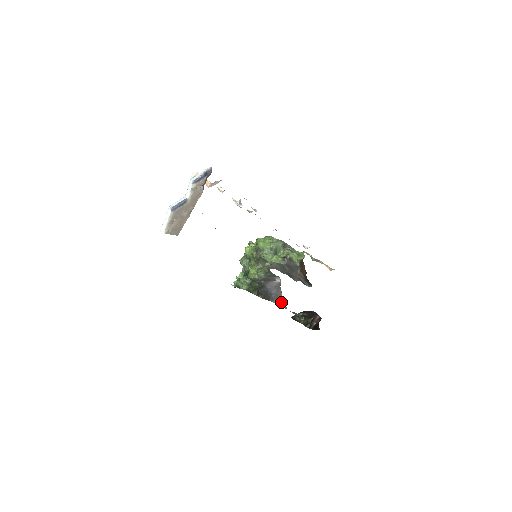
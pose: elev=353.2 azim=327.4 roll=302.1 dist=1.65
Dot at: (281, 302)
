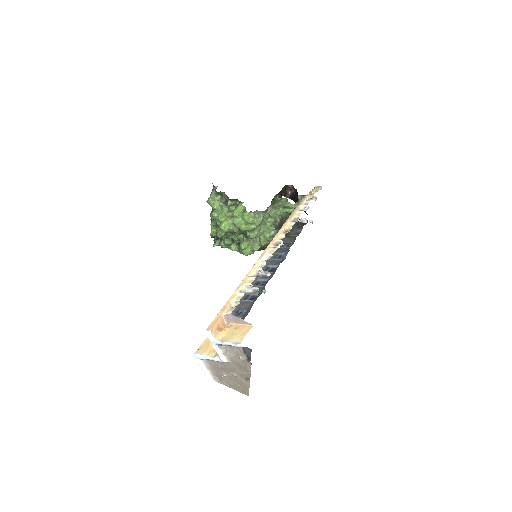
Dot at: occluded
